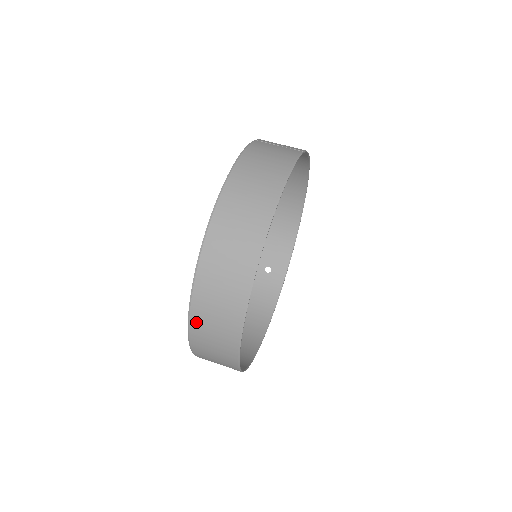
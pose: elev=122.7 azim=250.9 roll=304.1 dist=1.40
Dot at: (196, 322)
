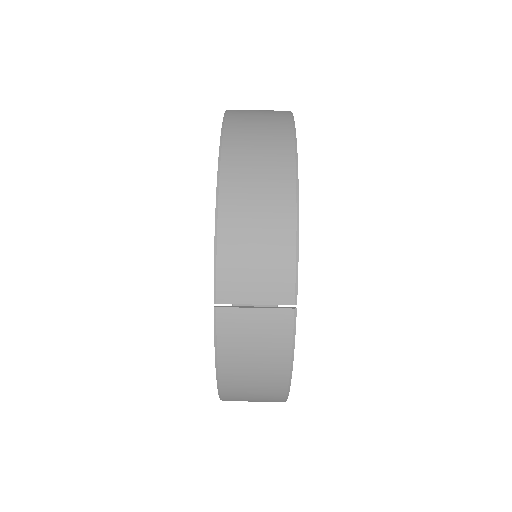
Dot at: occluded
